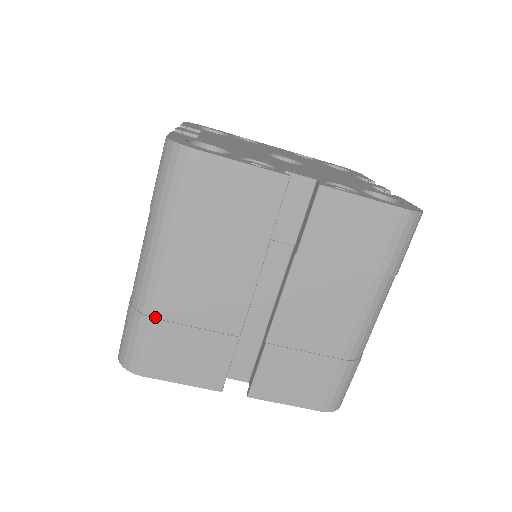
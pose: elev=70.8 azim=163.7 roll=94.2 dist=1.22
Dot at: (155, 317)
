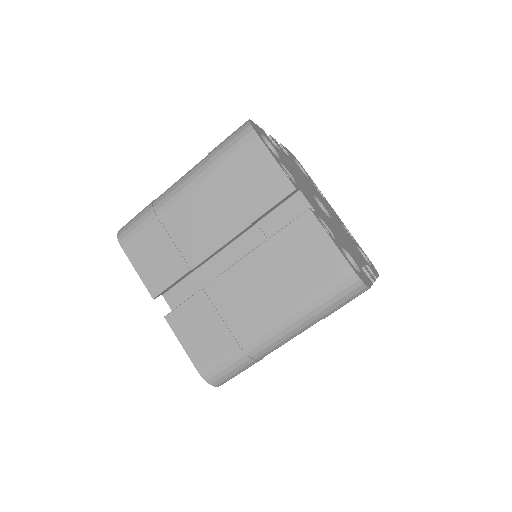
Dot at: (157, 215)
